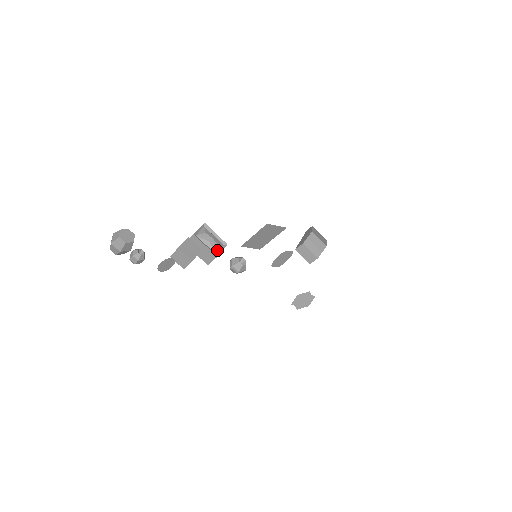
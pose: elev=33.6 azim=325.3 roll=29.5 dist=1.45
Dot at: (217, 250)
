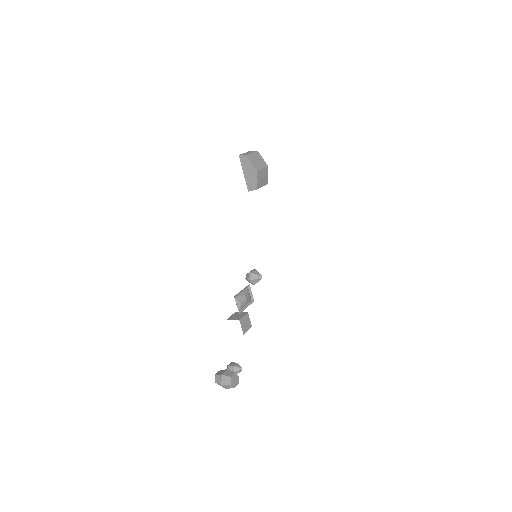
Dot at: (250, 297)
